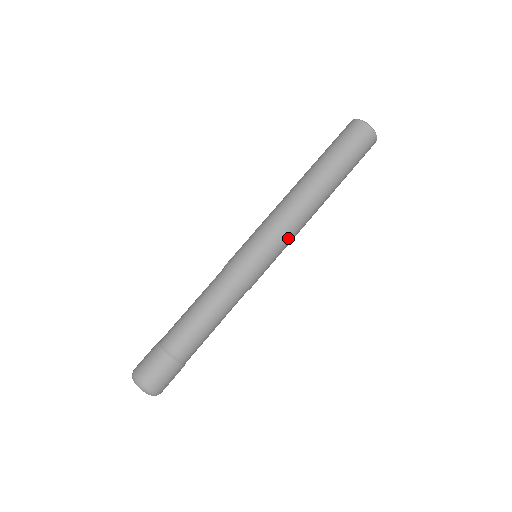
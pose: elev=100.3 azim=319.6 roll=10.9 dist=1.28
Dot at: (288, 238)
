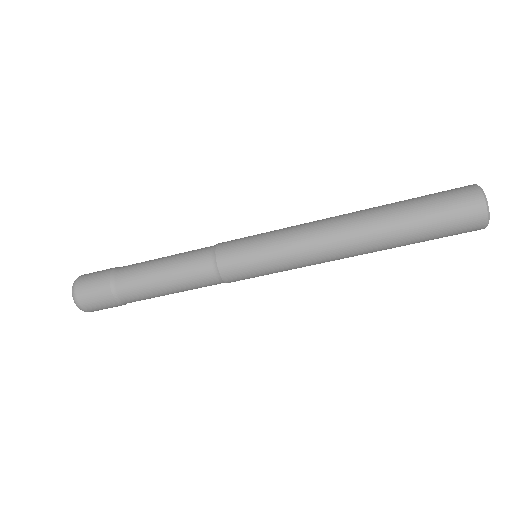
Dot at: occluded
